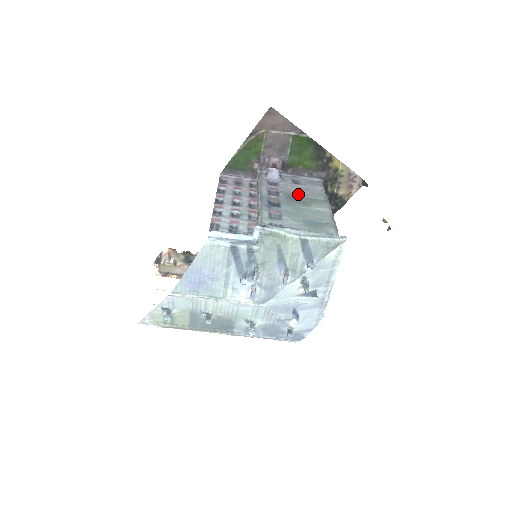
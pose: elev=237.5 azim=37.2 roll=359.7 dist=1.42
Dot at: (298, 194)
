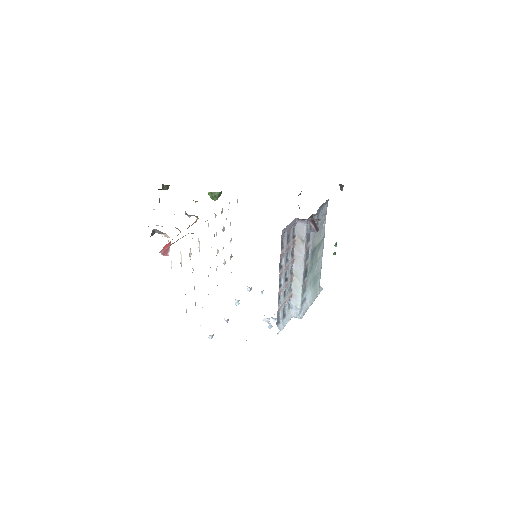
Dot at: (316, 245)
